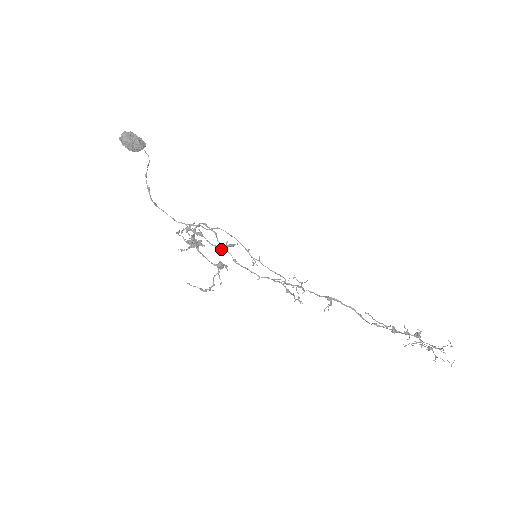
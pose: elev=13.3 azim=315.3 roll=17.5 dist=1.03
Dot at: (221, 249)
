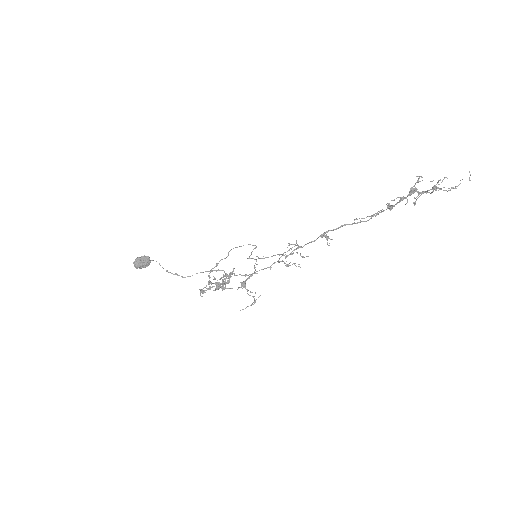
Dot at: occluded
